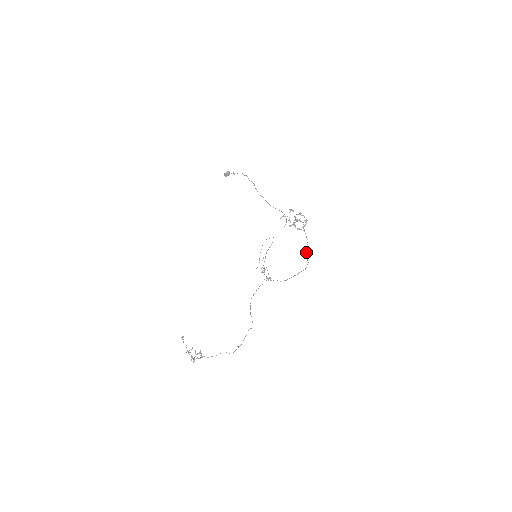
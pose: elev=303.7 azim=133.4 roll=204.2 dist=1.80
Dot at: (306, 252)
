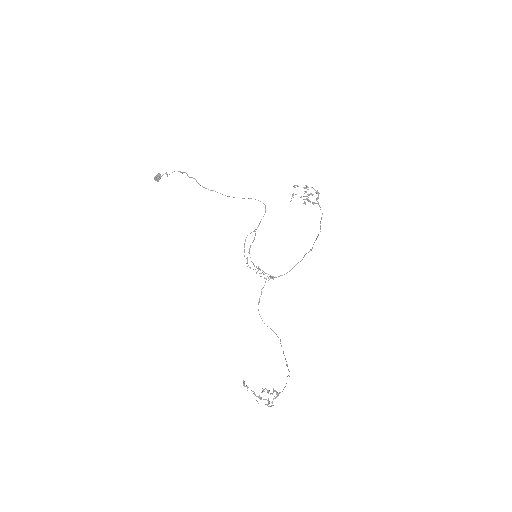
Dot at: (320, 228)
